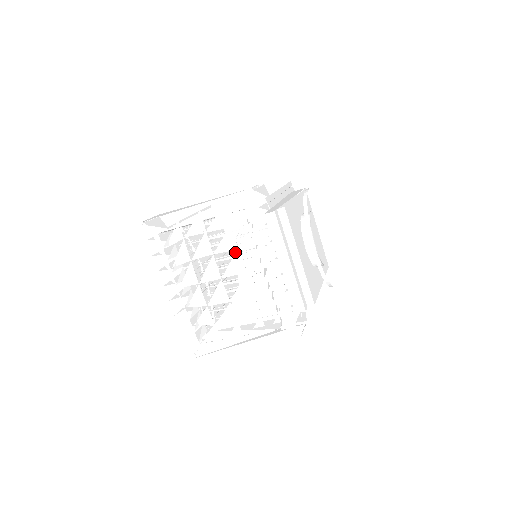
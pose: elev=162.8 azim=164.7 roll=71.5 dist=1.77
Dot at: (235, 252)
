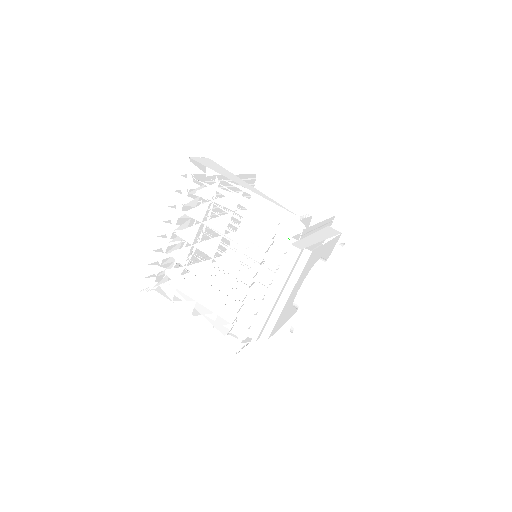
Dot at: occluded
